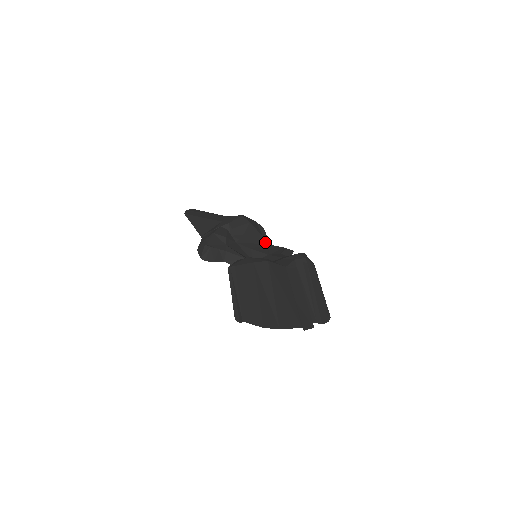
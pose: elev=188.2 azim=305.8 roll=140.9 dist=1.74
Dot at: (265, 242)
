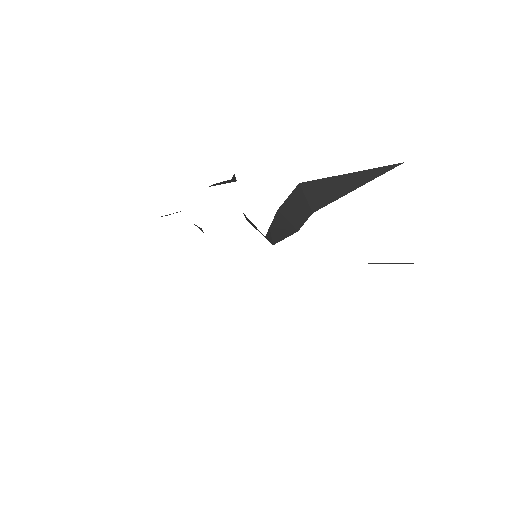
Dot at: occluded
